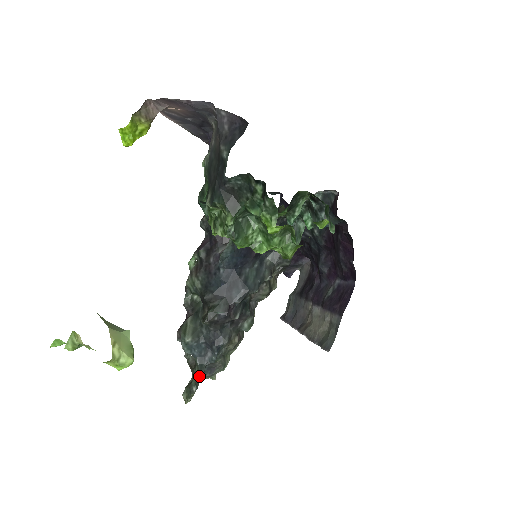
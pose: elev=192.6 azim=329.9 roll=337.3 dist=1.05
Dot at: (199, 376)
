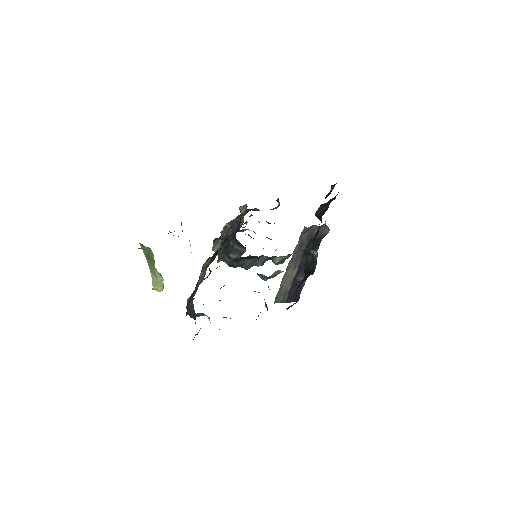
Dot at: (217, 262)
